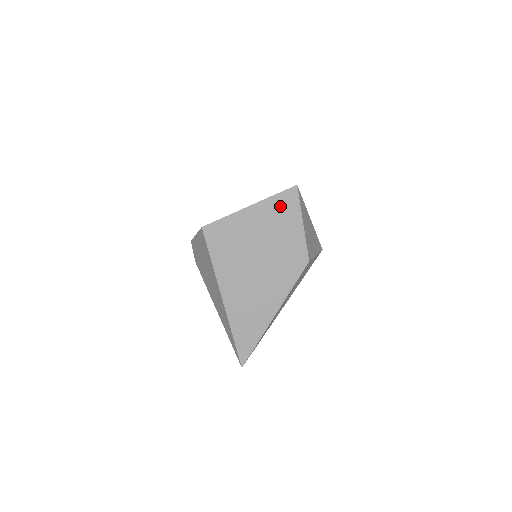
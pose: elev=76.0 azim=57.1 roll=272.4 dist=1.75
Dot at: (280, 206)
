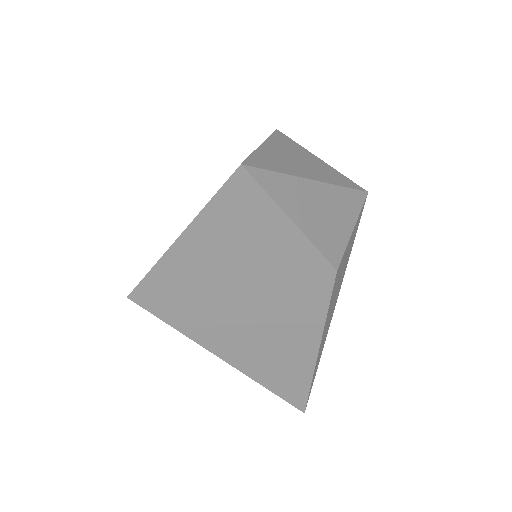
Dot at: (231, 214)
